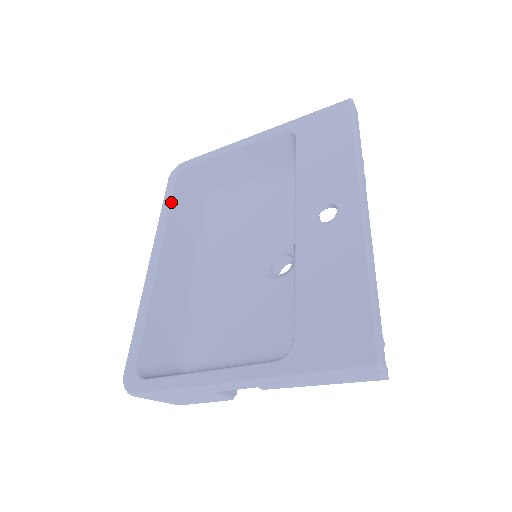
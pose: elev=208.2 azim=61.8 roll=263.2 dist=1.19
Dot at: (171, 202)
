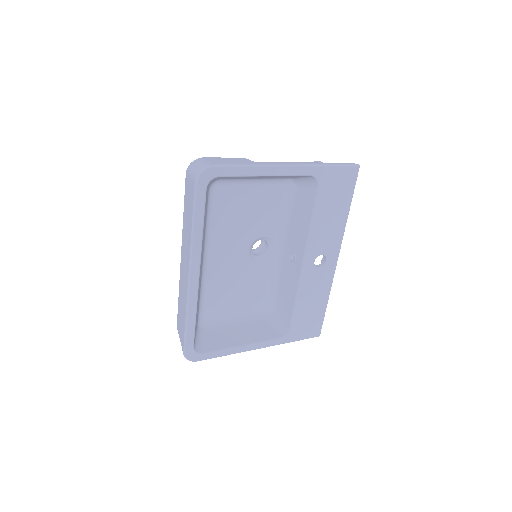
Dot at: (204, 217)
